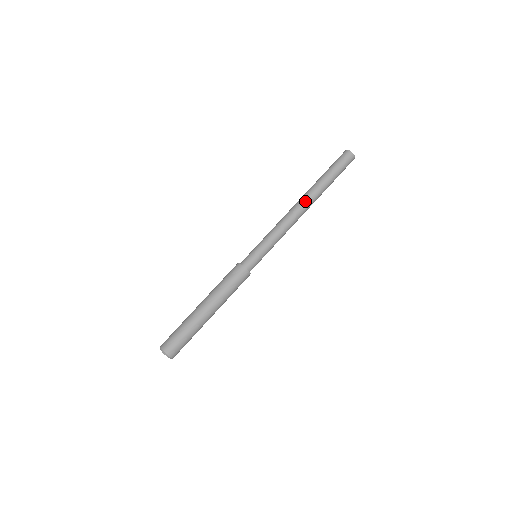
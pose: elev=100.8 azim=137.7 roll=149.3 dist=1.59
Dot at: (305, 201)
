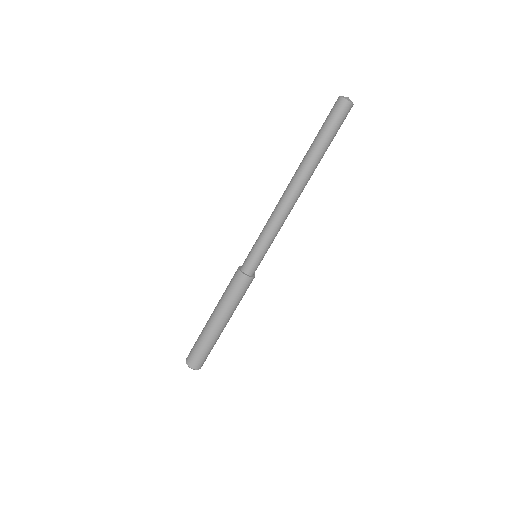
Dot at: (304, 186)
